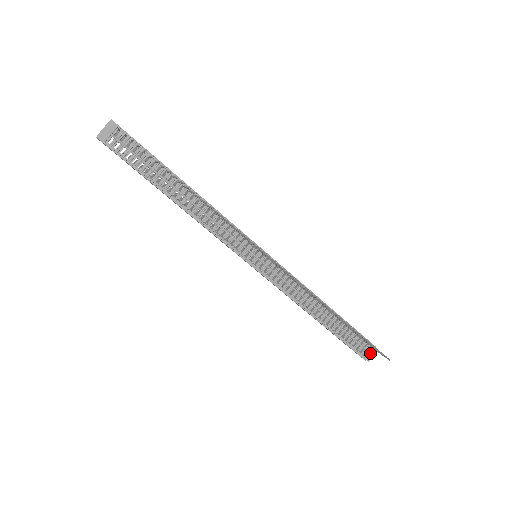
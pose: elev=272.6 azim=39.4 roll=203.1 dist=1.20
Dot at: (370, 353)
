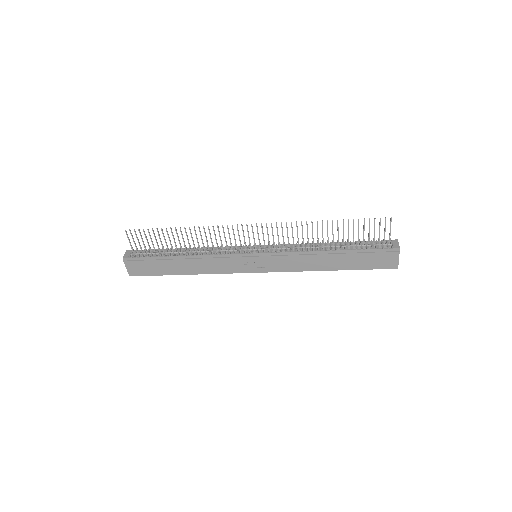
Dot at: (394, 244)
